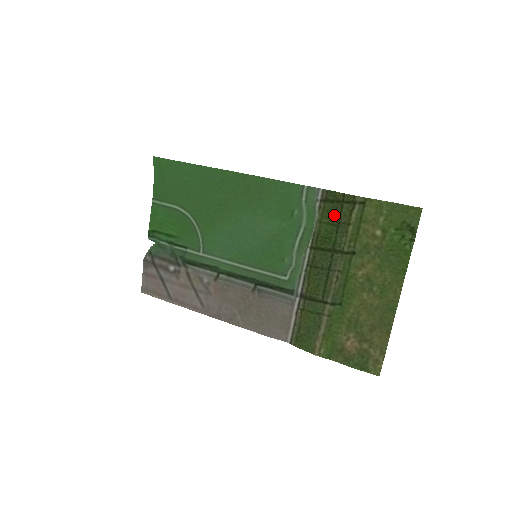
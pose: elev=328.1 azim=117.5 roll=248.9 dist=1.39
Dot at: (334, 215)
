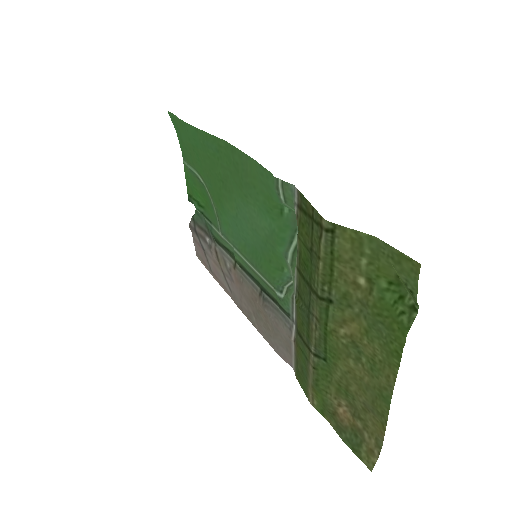
Dot at: (307, 235)
